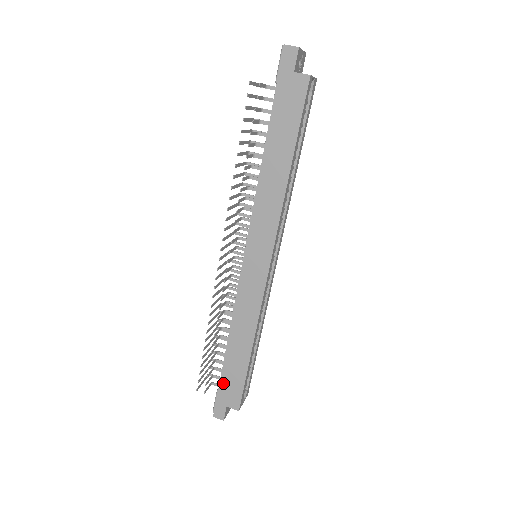
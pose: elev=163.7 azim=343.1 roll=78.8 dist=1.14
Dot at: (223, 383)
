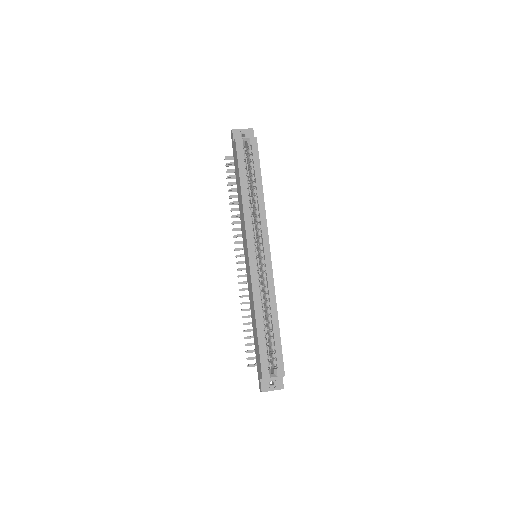
Dot at: (256, 358)
